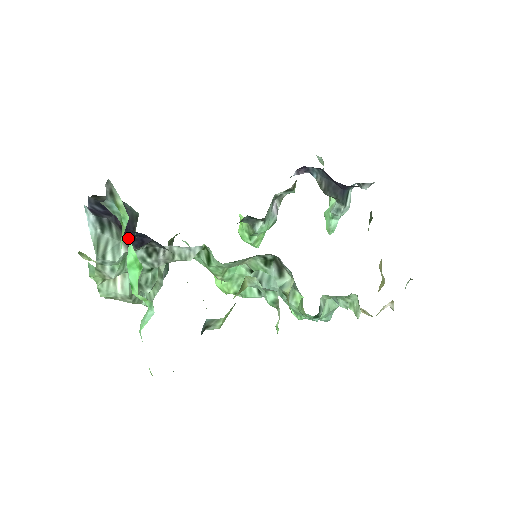
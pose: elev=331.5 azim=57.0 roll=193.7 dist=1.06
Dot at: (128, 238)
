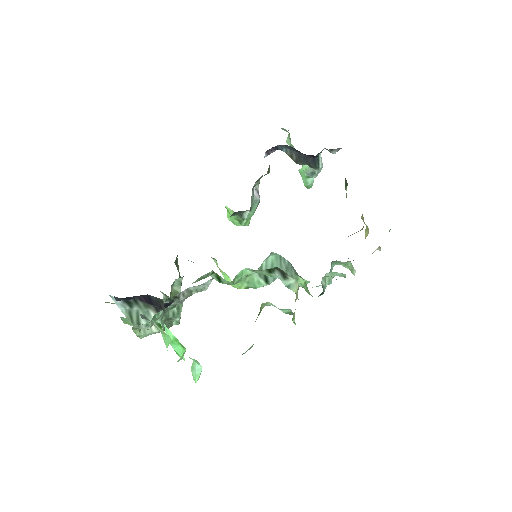
Dot at: (155, 306)
